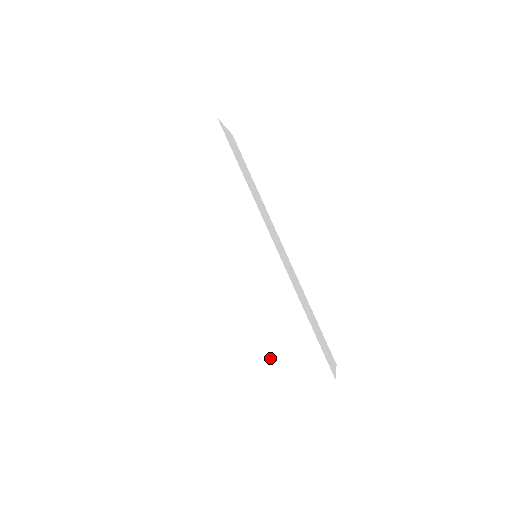
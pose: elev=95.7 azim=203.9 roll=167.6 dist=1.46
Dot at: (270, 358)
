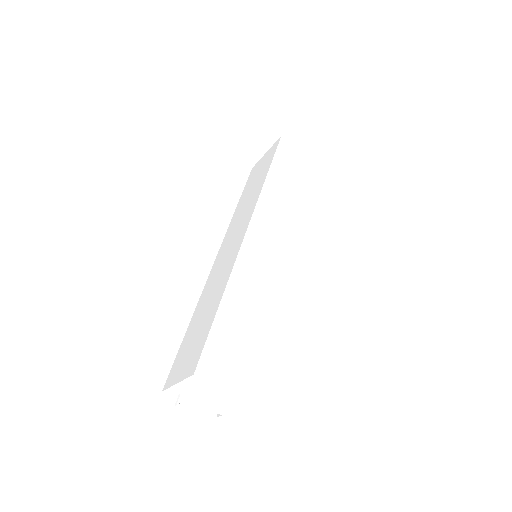
Dot at: (216, 324)
